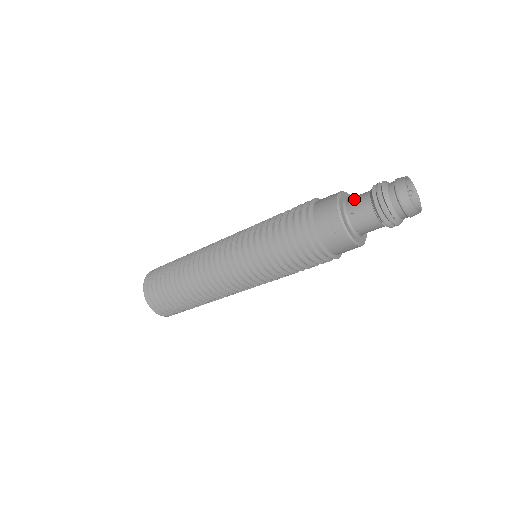
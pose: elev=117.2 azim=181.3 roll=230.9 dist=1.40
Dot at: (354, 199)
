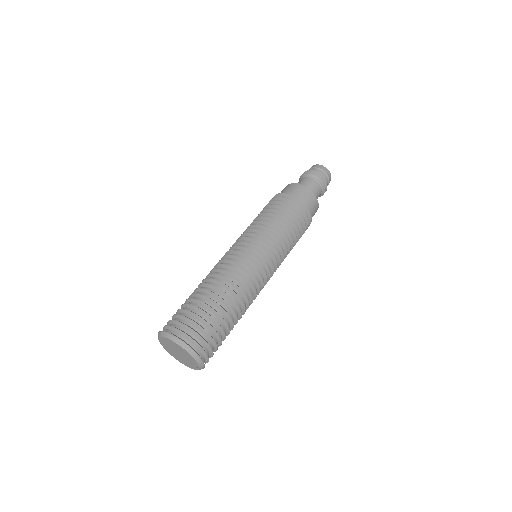
Dot at: occluded
